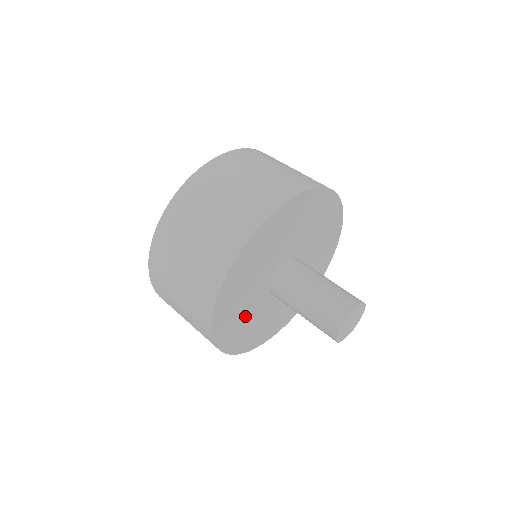
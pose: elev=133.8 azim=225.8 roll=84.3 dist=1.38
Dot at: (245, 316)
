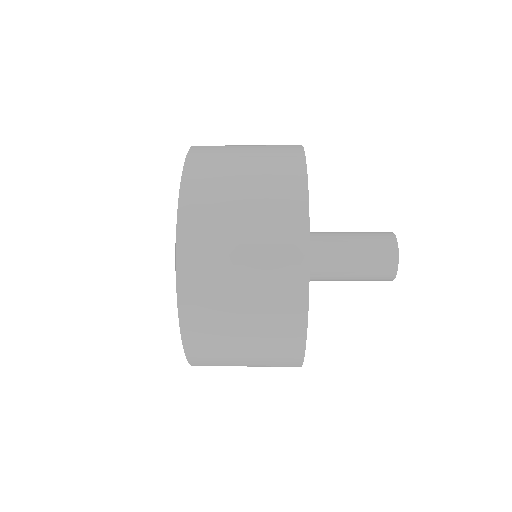
Dot at: occluded
